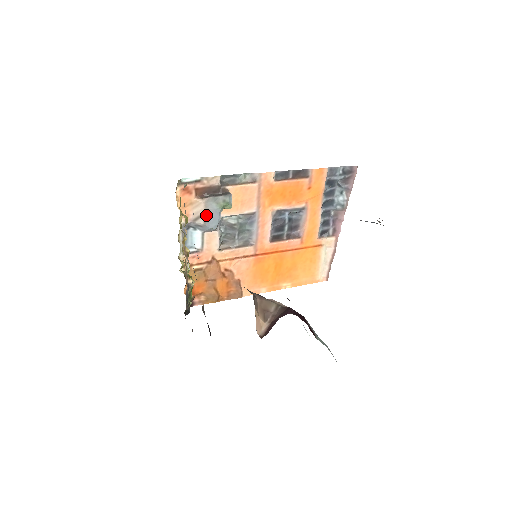
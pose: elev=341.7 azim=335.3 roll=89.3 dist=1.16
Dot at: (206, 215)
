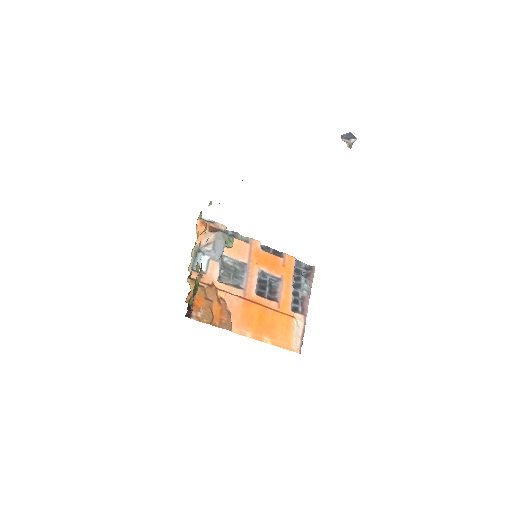
Dot at: (215, 243)
